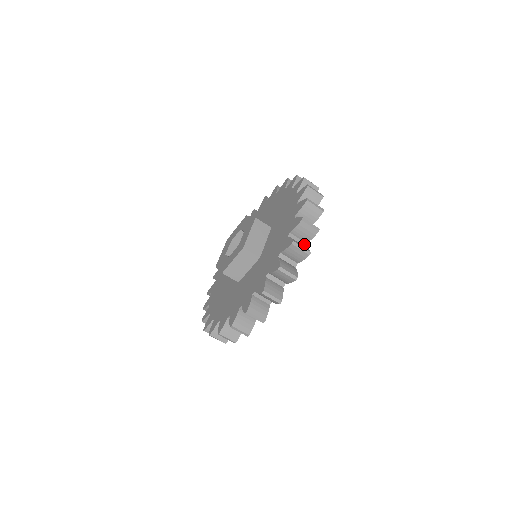
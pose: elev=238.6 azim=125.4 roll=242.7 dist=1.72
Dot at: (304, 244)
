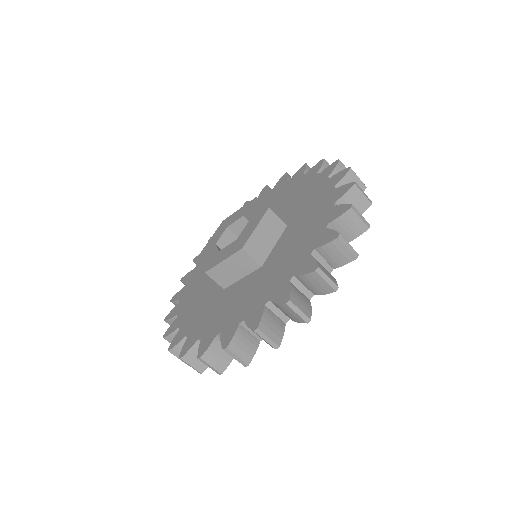
Dot at: occluded
